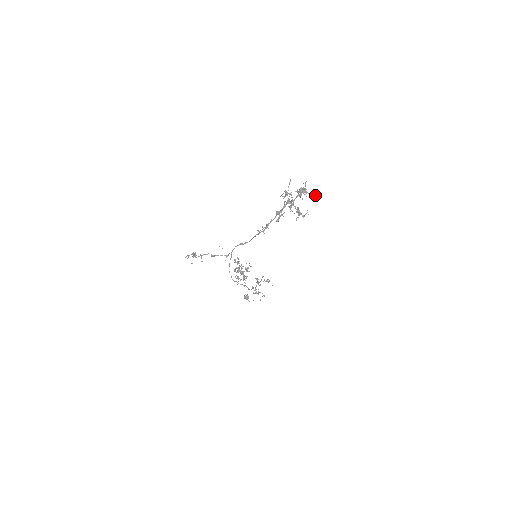
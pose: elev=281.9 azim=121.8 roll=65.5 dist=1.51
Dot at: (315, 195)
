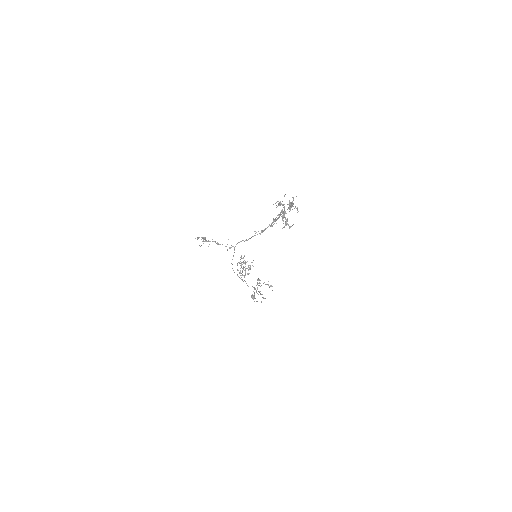
Dot at: occluded
